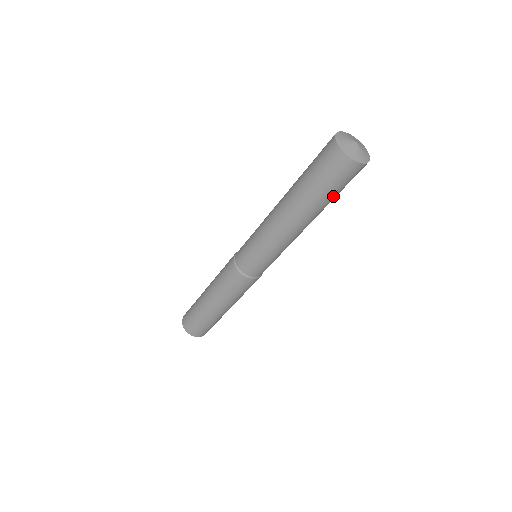
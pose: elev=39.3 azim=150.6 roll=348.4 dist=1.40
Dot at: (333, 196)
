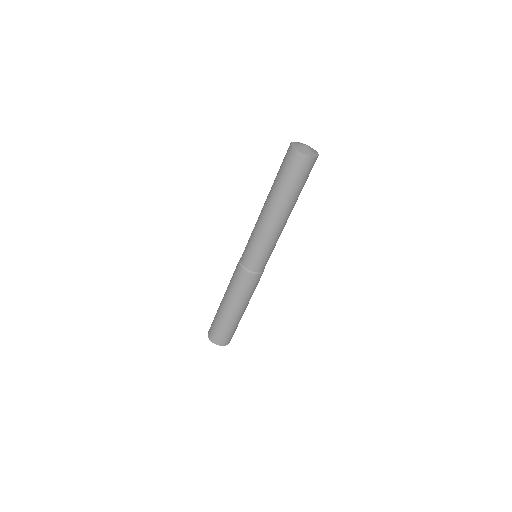
Dot at: (299, 187)
